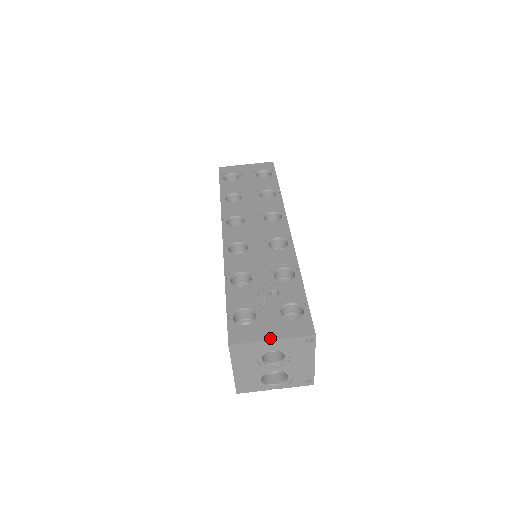
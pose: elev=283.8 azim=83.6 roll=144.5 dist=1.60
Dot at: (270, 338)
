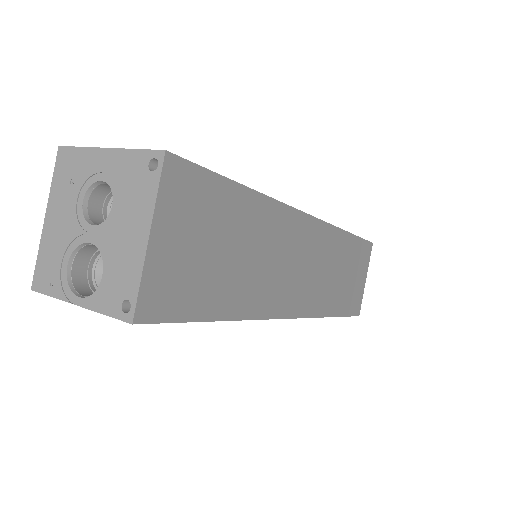
Dot at: (109, 148)
